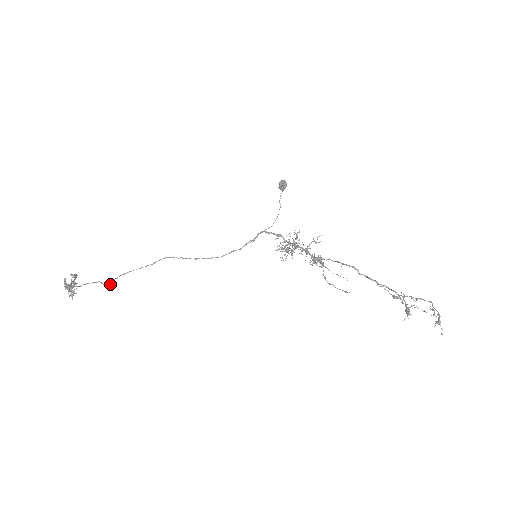
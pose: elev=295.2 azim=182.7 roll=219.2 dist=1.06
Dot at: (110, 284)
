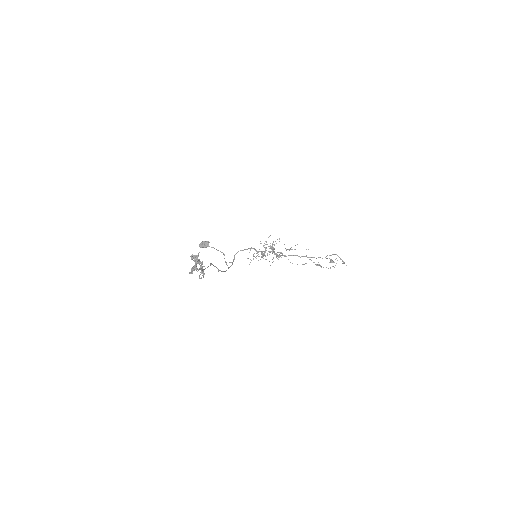
Dot at: (200, 278)
